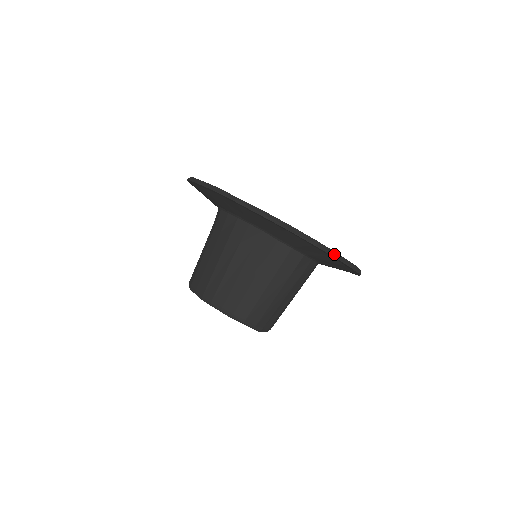
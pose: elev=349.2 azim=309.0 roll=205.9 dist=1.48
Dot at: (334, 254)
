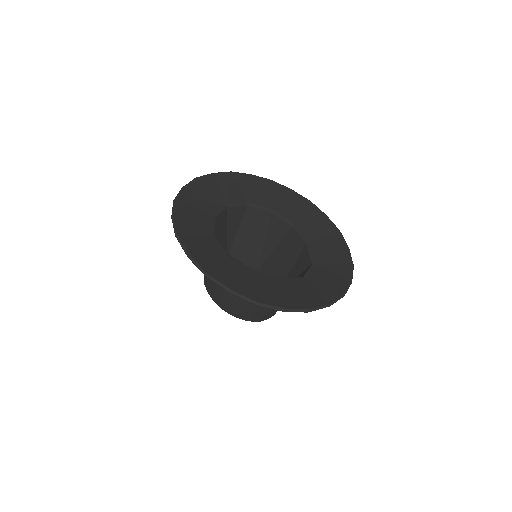
Dot at: (325, 307)
